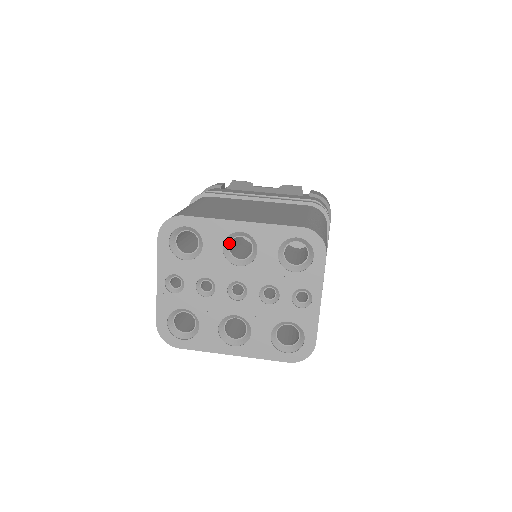
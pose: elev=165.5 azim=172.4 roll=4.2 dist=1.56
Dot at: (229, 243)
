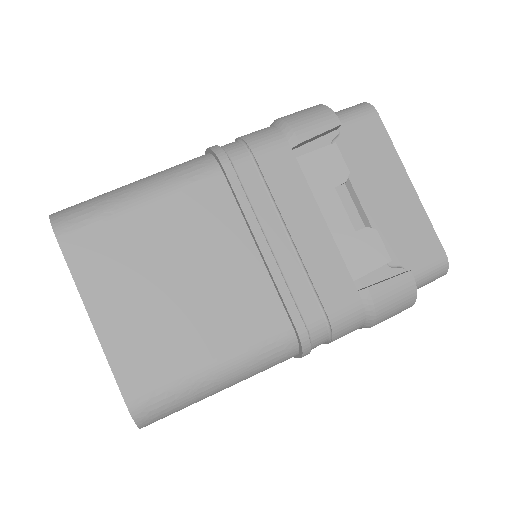
Dot at: occluded
